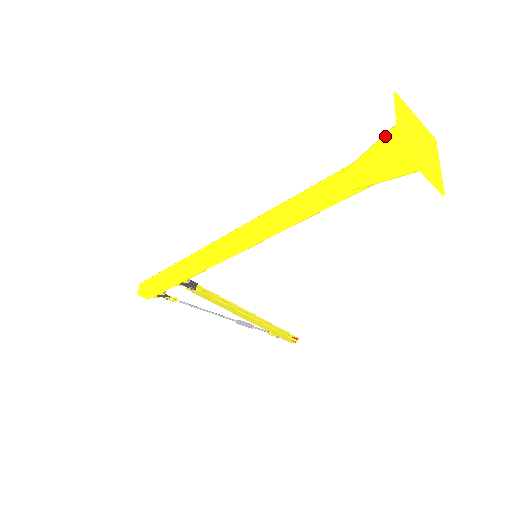
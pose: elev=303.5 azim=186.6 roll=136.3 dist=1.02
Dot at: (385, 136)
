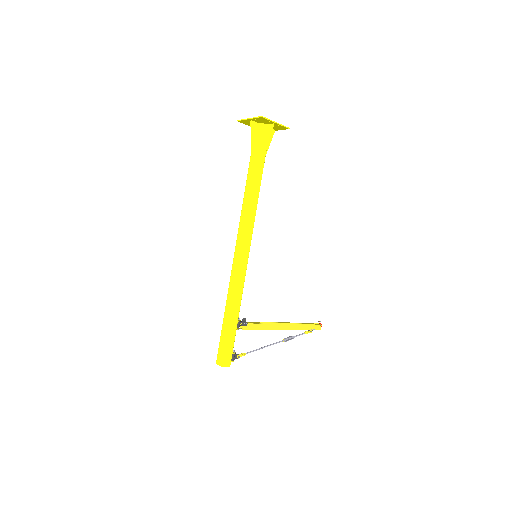
Dot at: (251, 129)
